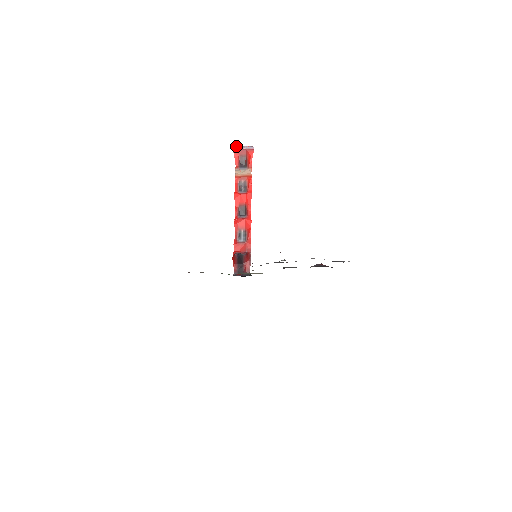
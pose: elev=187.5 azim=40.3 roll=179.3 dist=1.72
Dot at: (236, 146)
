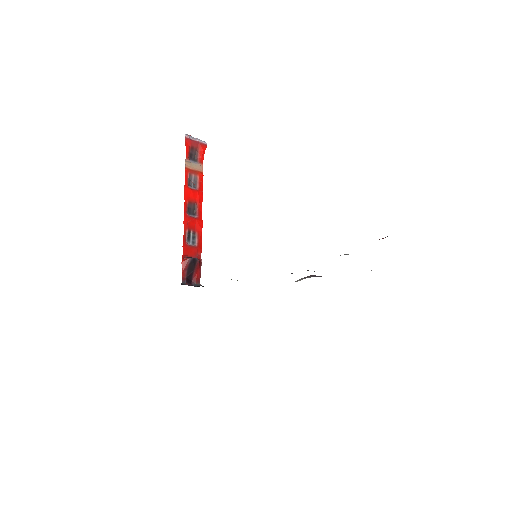
Dot at: occluded
